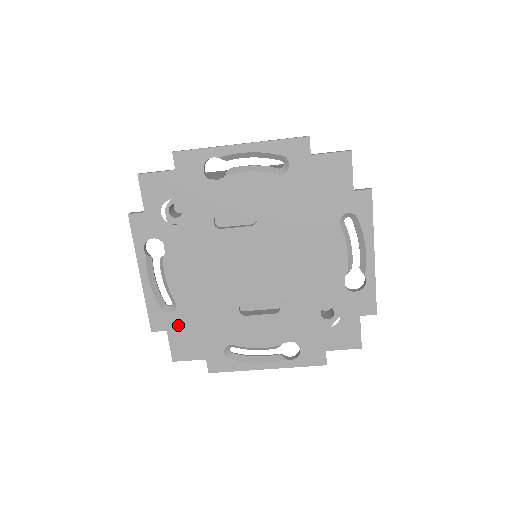
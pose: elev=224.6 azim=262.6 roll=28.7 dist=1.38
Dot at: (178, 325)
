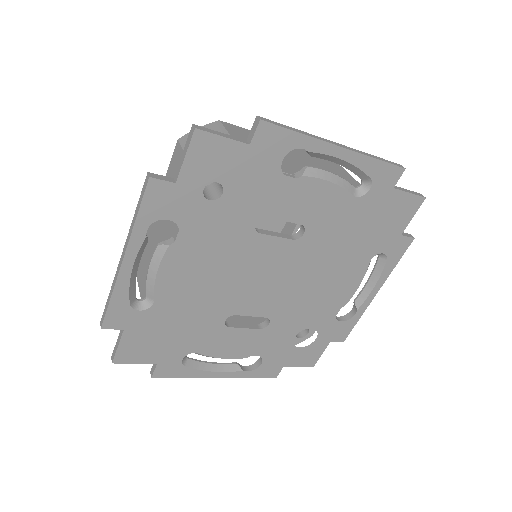
Dot at: (143, 326)
